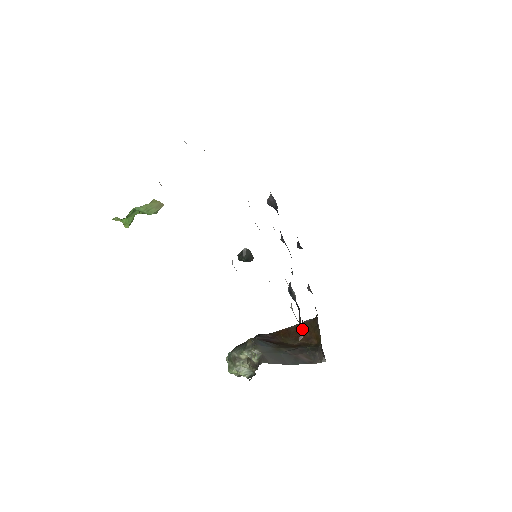
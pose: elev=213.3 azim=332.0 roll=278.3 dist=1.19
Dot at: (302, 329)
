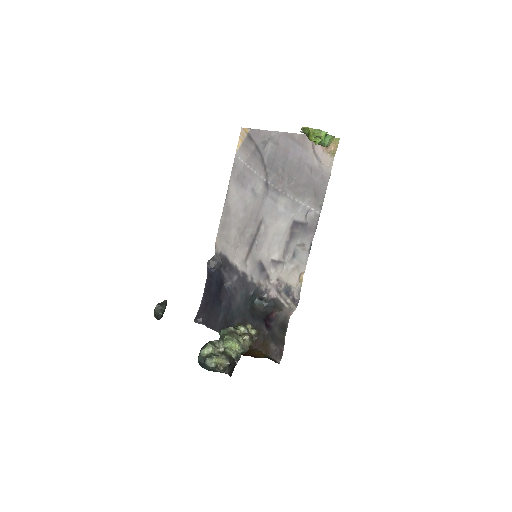
Dot at: occluded
